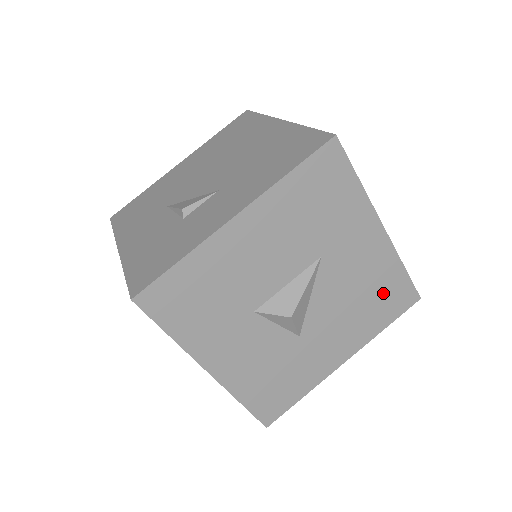
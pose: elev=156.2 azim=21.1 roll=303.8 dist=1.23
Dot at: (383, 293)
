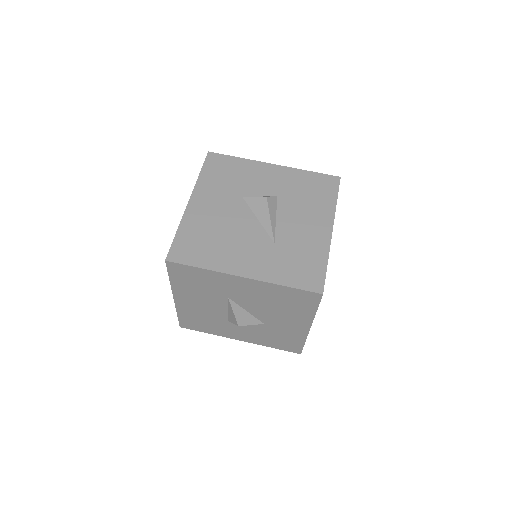
Dot at: (289, 299)
